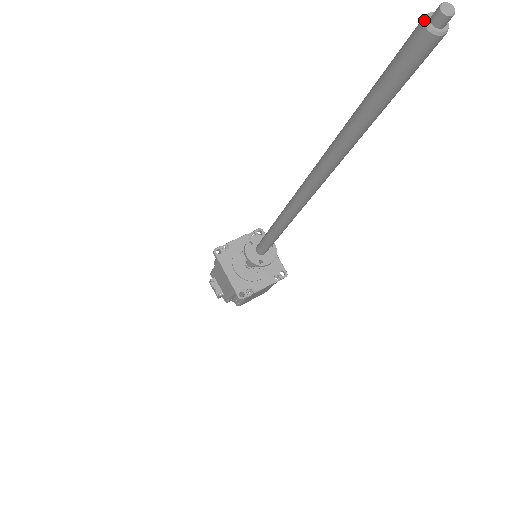
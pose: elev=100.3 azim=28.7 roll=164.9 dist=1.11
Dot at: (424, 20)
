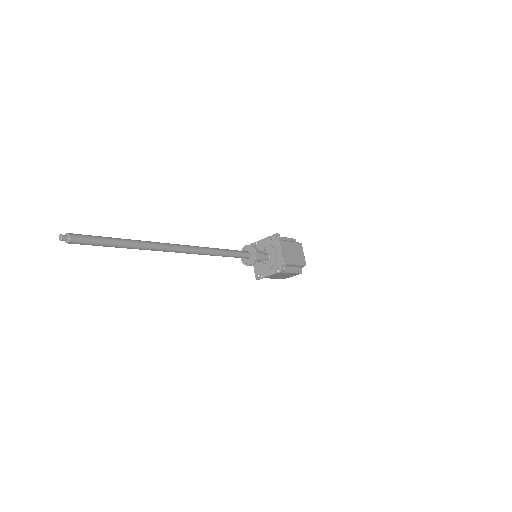
Dot at: (65, 237)
